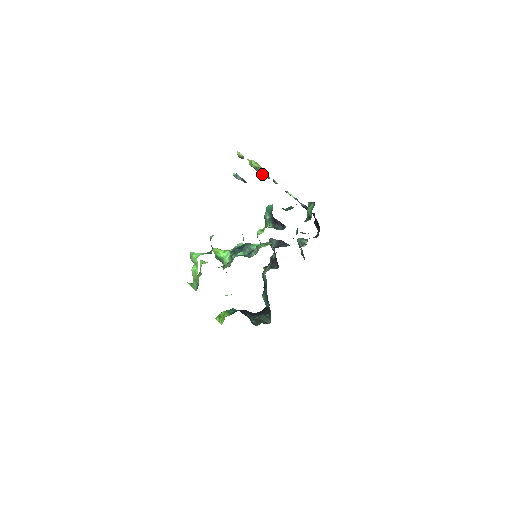
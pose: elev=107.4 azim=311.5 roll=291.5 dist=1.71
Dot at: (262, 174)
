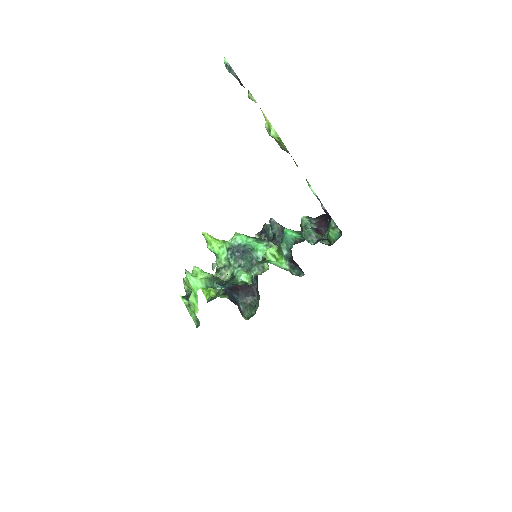
Dot at: (281, 147)
